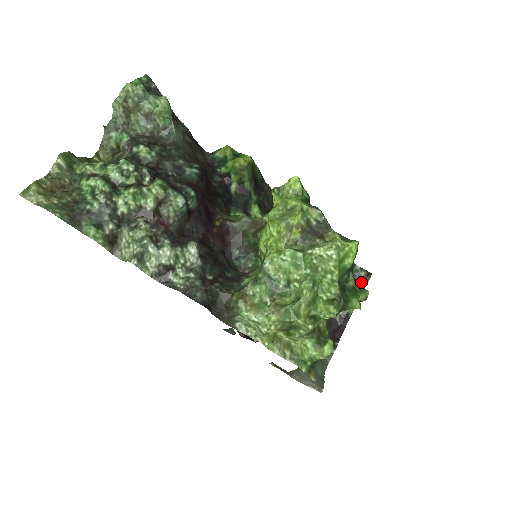
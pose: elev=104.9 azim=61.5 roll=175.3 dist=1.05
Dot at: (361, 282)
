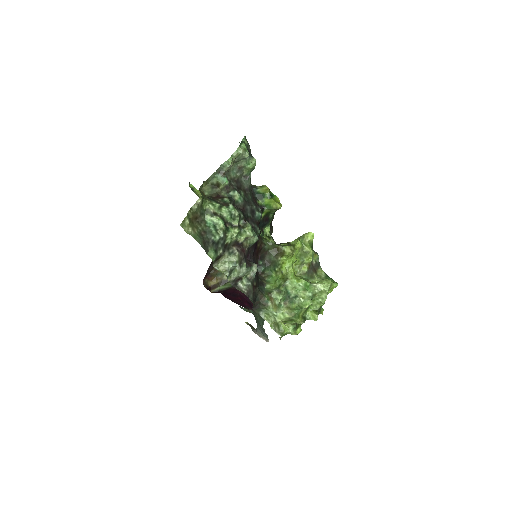
Dot at: occluded
